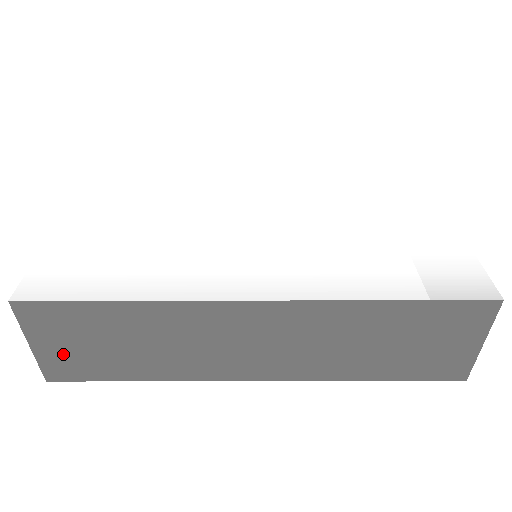
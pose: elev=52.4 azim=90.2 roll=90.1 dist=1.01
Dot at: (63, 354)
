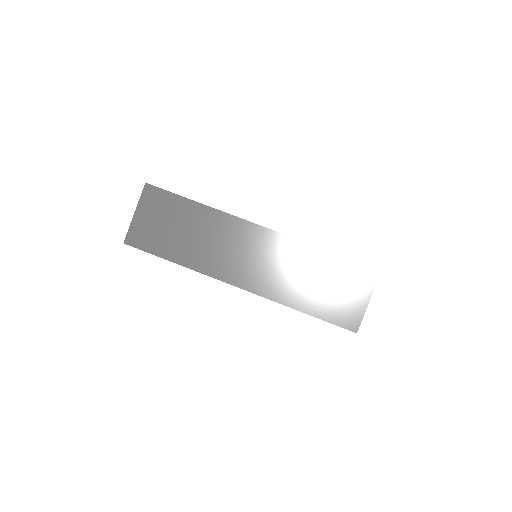
Dot at: (147, 226)
